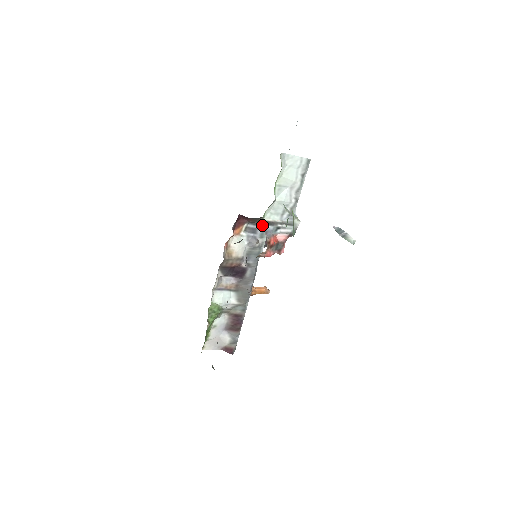
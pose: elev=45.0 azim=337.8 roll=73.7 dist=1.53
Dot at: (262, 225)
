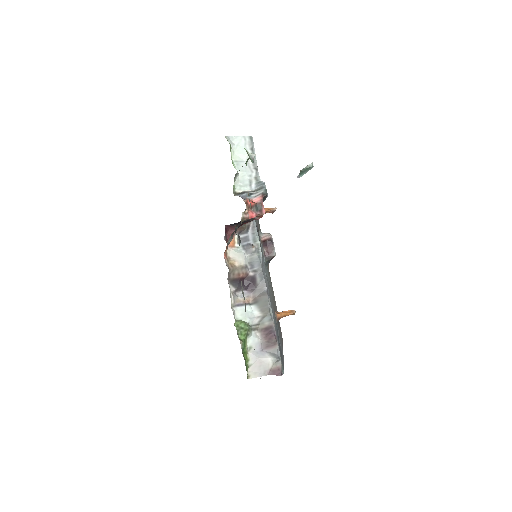
Dot at: occluded
